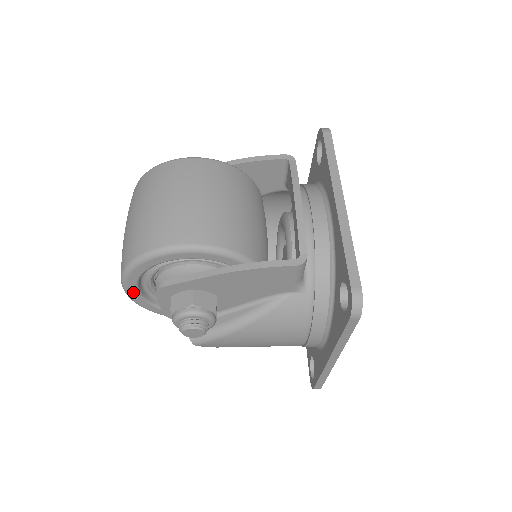
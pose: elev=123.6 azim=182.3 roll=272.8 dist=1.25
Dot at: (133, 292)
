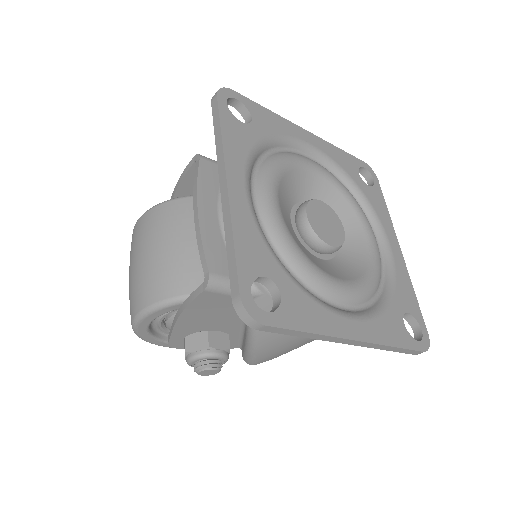
Dot at: occluded
